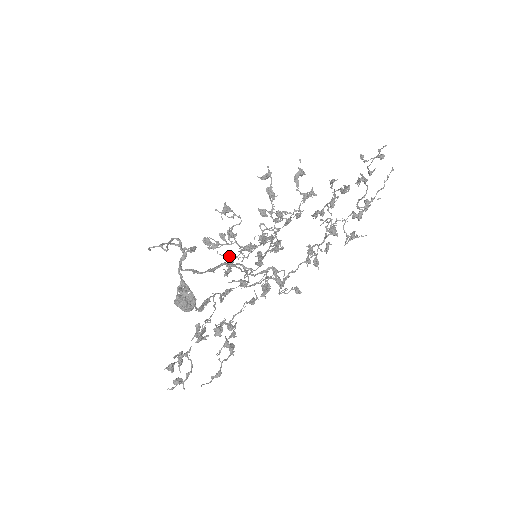
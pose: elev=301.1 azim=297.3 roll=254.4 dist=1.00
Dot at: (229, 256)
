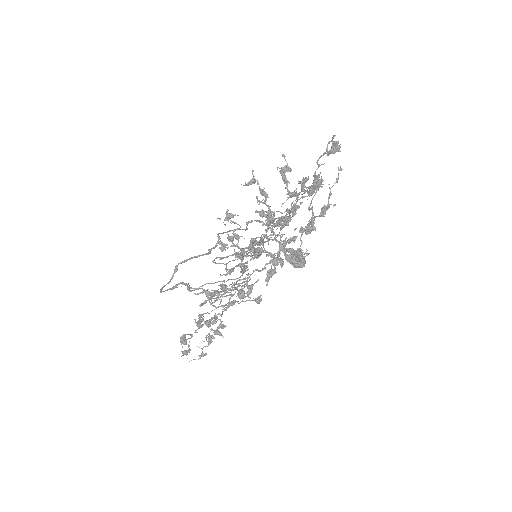
Dot at: (238, 255)
